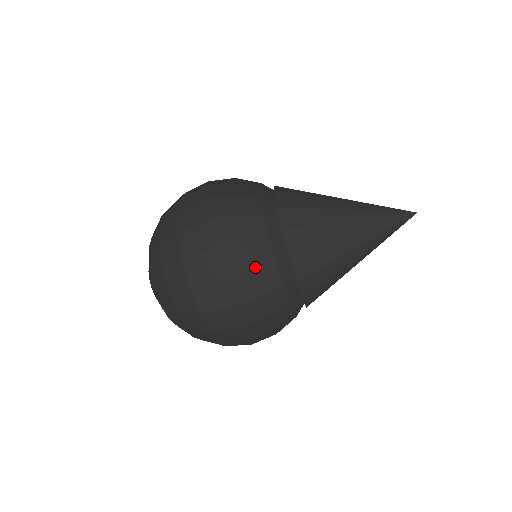
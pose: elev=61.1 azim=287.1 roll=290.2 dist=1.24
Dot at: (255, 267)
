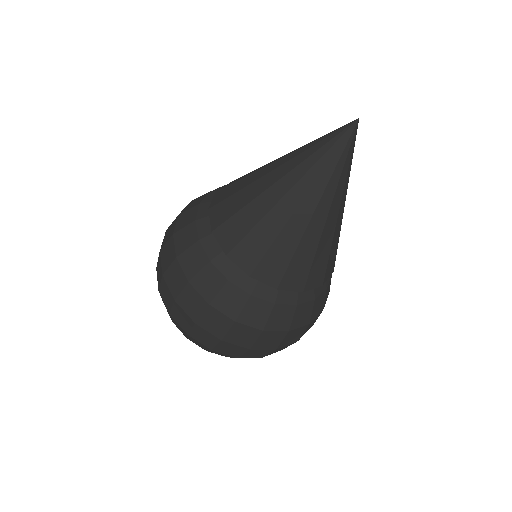
Dot at: (182, 251)
